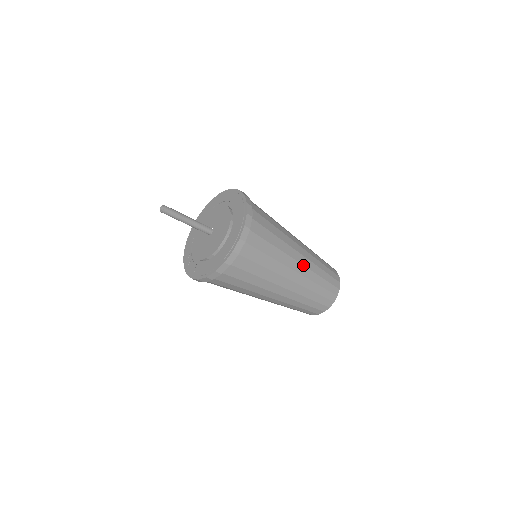
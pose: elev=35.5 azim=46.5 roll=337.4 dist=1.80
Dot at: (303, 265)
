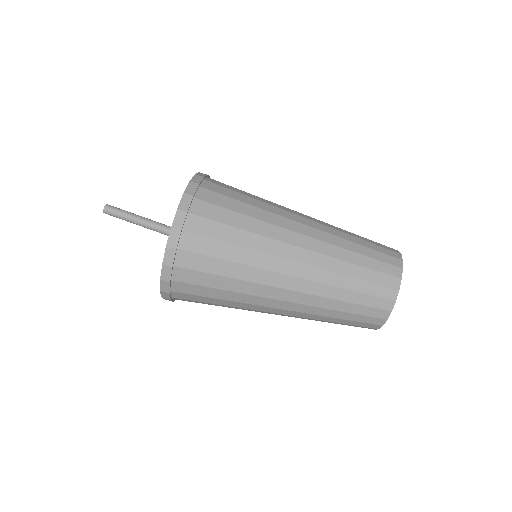
Dot at: (312, 218)
